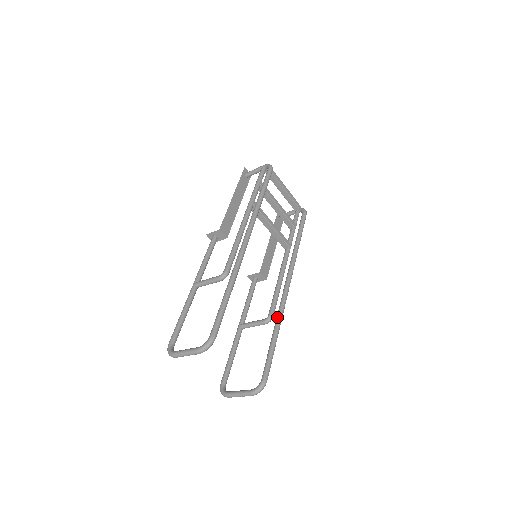
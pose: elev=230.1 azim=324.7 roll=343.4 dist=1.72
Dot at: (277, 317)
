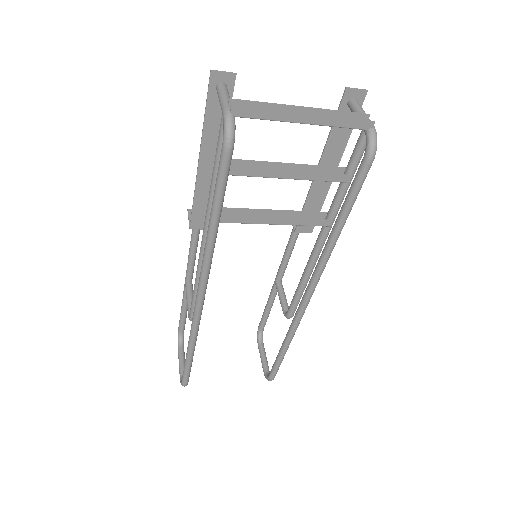
Dot at: (288, 331)
